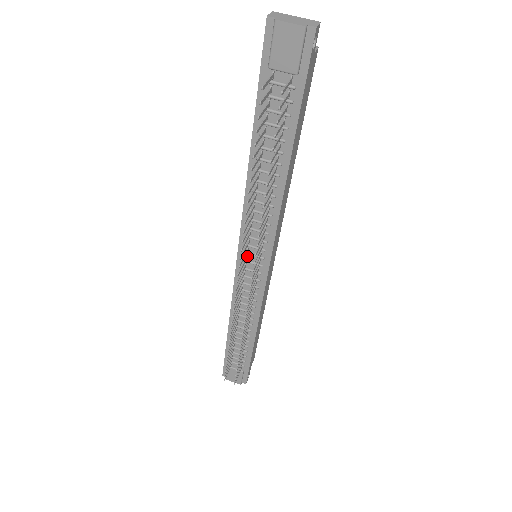
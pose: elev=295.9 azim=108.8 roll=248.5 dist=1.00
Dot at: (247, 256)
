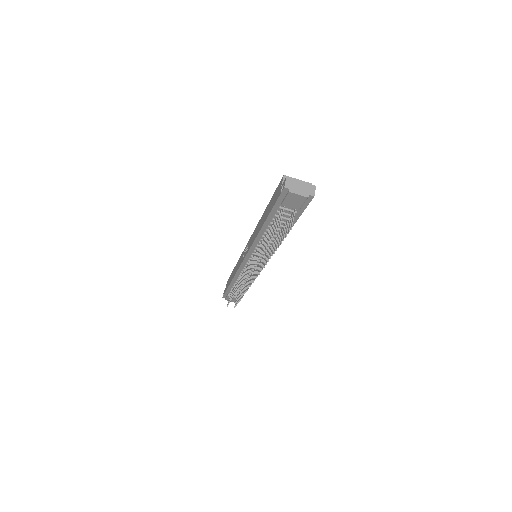
Dot at: (251, 259)
